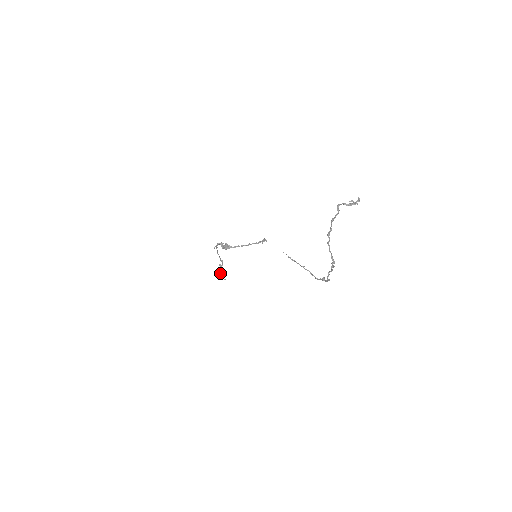
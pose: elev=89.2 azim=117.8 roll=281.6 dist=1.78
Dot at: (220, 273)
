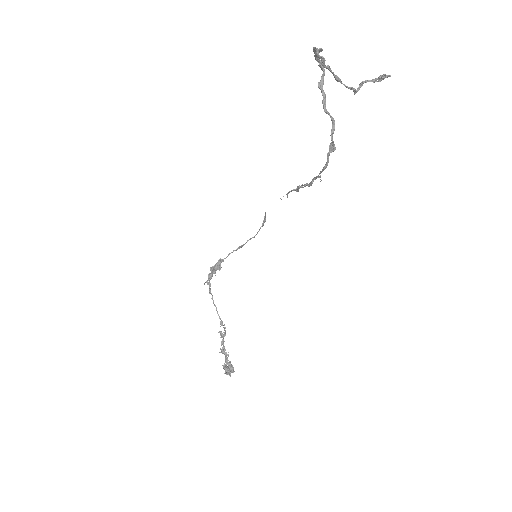
Dot at: occluded
